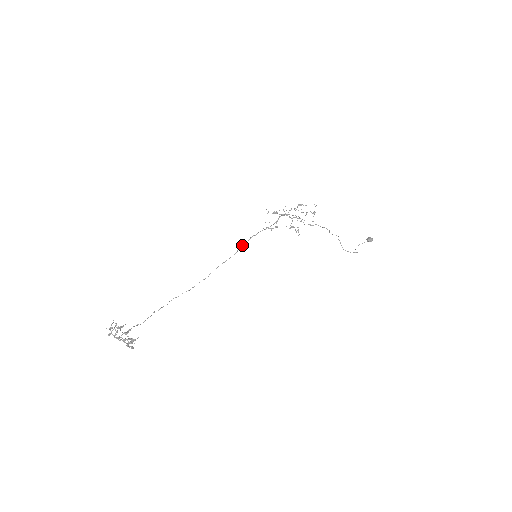
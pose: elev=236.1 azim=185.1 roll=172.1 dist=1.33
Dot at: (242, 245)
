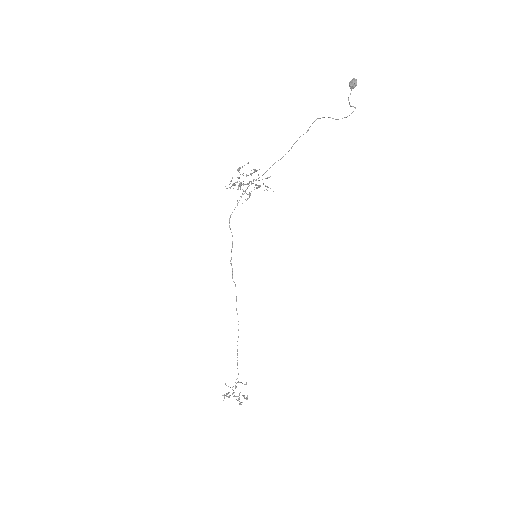
Dot at: (232, 276)
